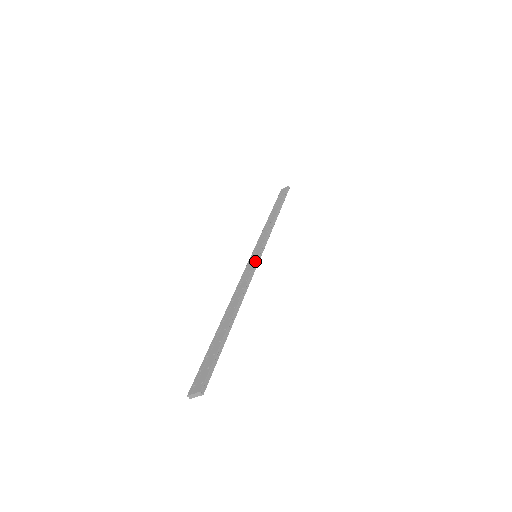
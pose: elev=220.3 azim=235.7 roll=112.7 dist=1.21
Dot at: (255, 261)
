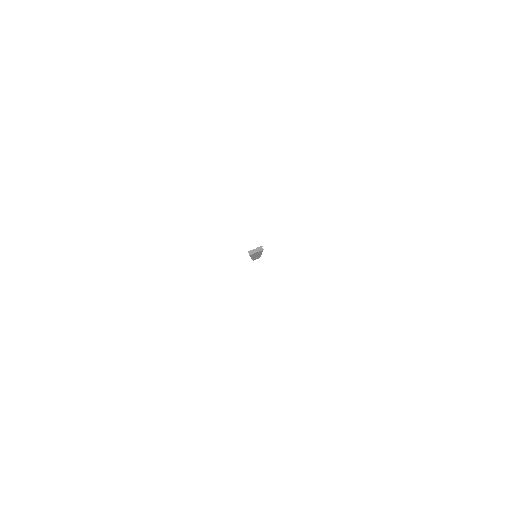
Dot at: occluded
